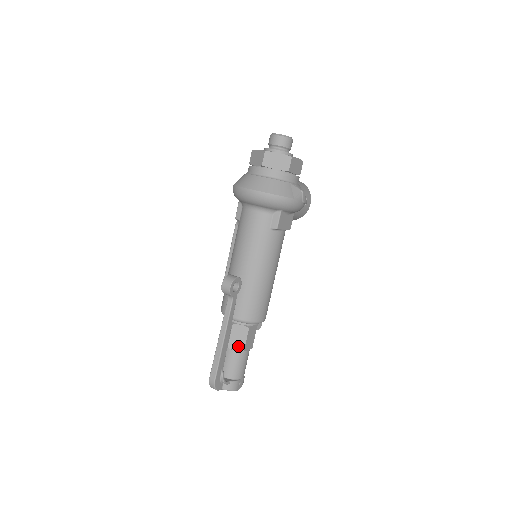
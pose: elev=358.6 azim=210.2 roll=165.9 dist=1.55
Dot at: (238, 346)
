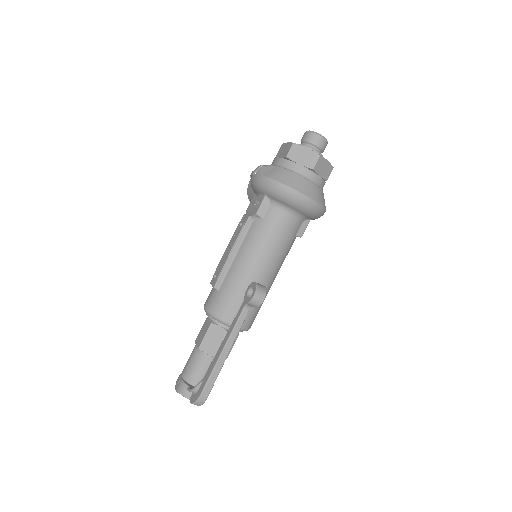
Dot at: occluded
